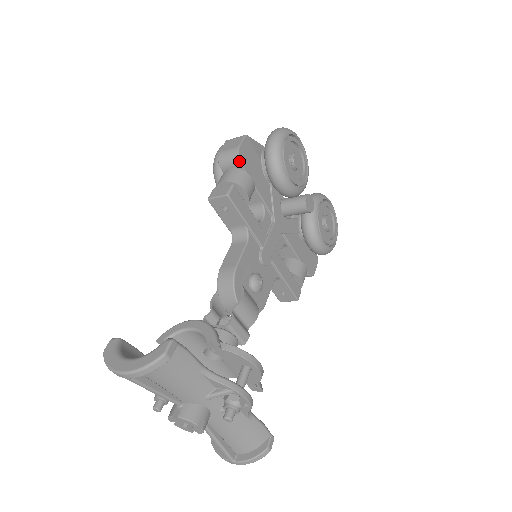
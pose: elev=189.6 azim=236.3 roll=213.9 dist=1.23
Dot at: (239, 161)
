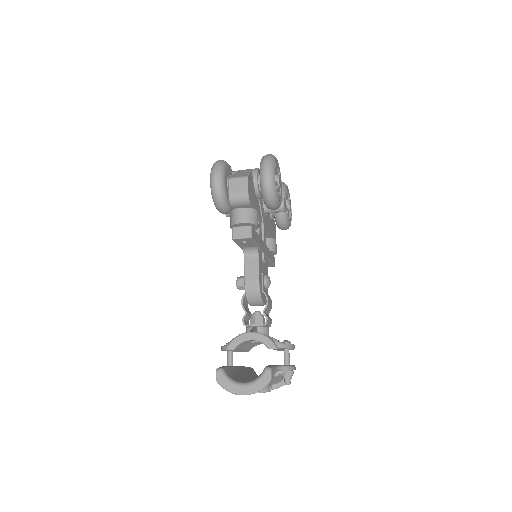
Dot at: (249, 203)
